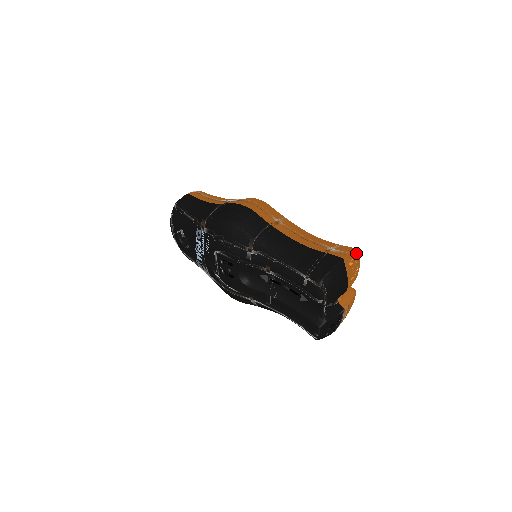
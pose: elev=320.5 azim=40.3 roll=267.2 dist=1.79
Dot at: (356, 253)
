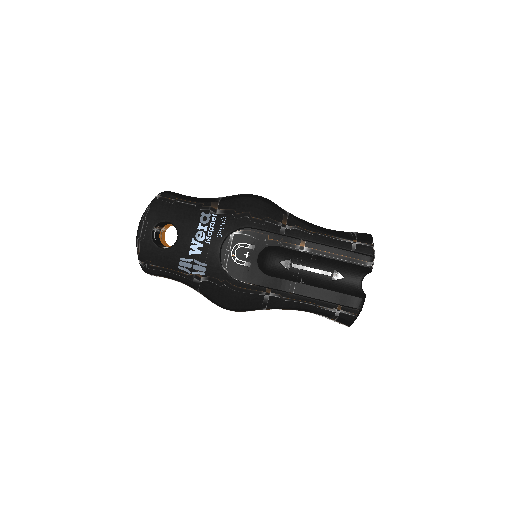
Dot at: occluded
